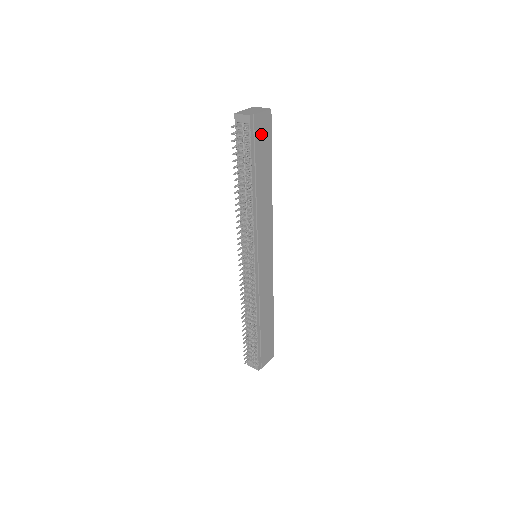
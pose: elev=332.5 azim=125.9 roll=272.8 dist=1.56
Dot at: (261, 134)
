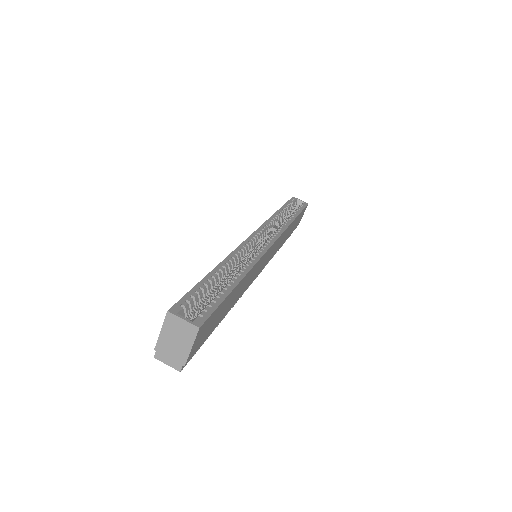
Dot at: (204, 334)
